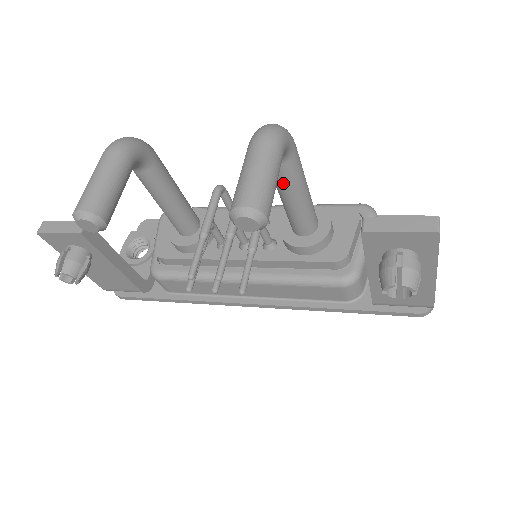
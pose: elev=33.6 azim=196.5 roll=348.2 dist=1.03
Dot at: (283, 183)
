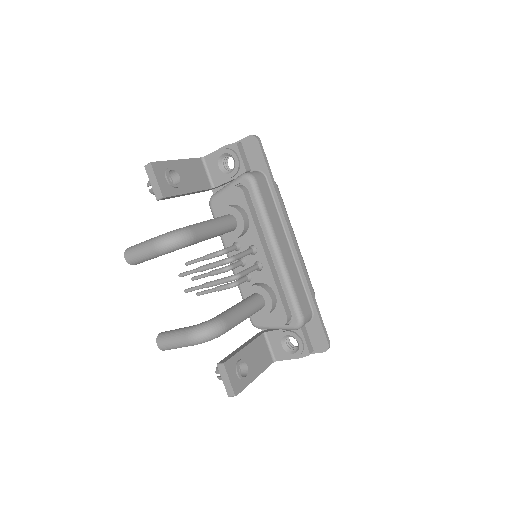
Dot at: occluded
